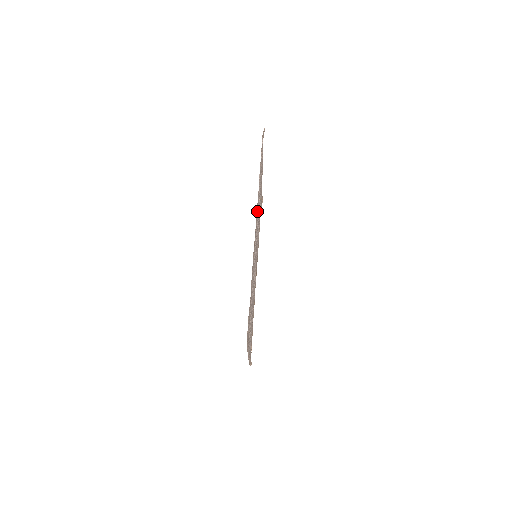
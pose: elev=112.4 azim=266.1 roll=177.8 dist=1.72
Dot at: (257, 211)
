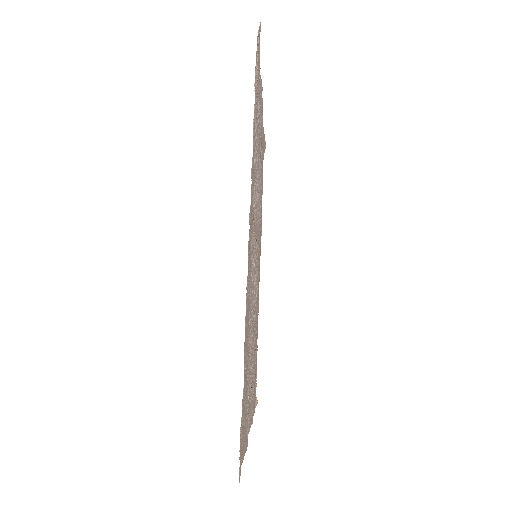
Dot at: (252, 192)
